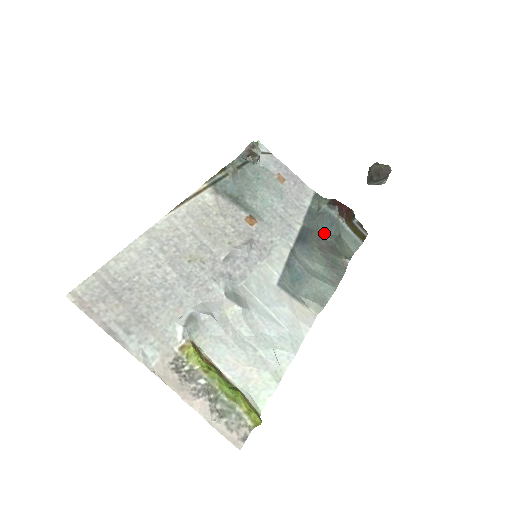
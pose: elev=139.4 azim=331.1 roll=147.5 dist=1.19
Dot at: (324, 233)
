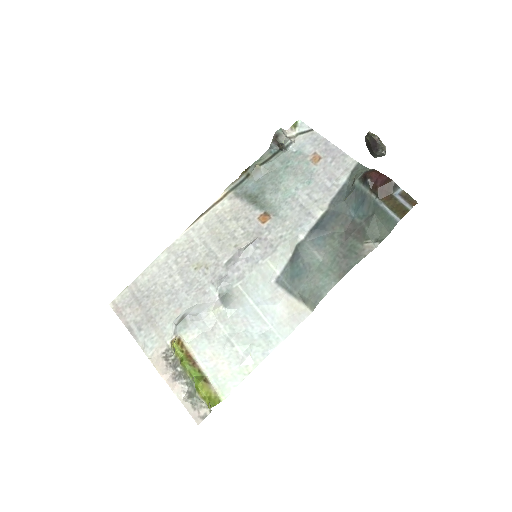
Dot at: (355, 214)
